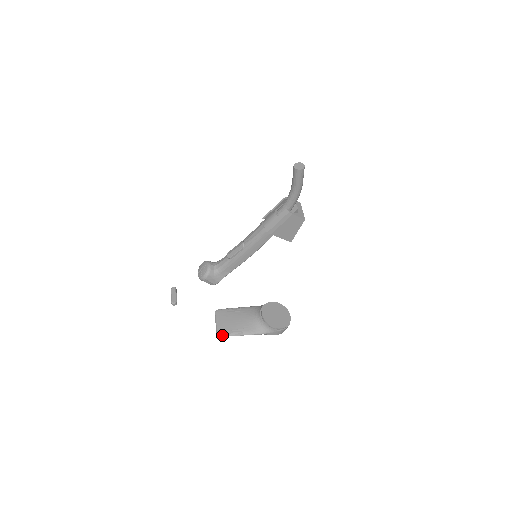
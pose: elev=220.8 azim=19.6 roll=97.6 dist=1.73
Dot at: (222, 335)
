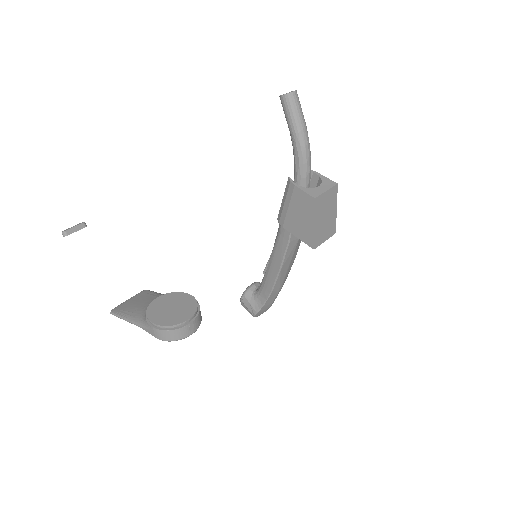
Dot at: (112, 312)
